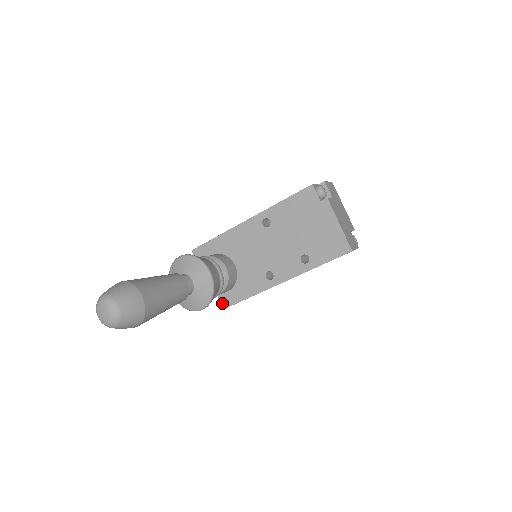
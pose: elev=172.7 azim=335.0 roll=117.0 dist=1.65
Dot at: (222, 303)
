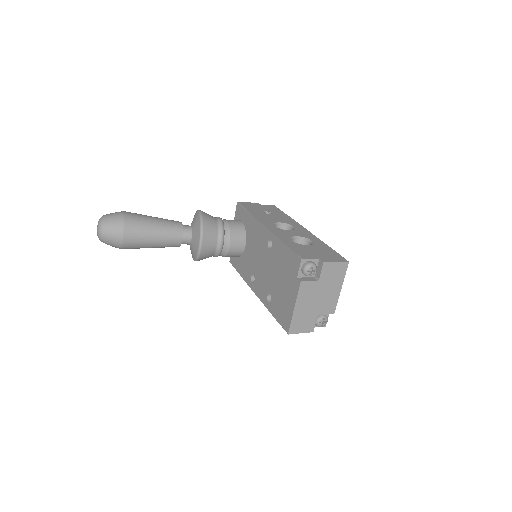
Dot at: (231, 257)
